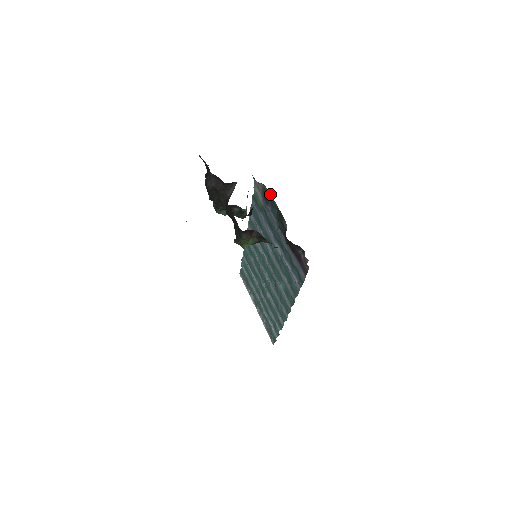
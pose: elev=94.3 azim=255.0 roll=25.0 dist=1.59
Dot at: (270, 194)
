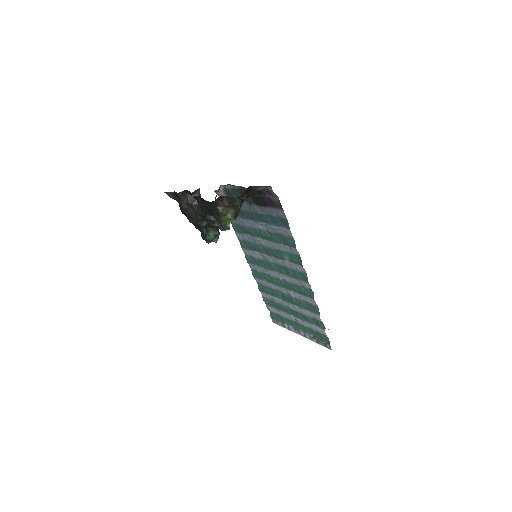
Dot at: (230, 187)
